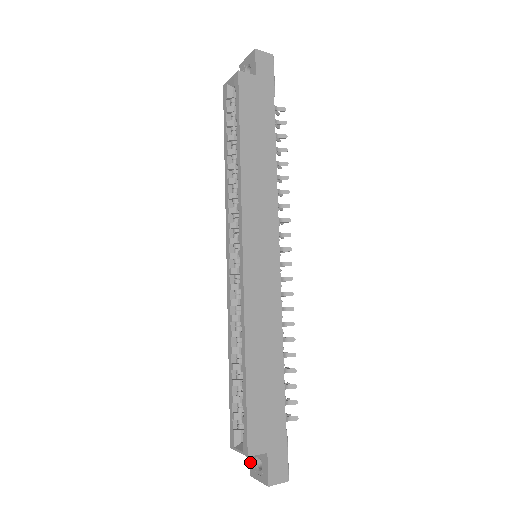
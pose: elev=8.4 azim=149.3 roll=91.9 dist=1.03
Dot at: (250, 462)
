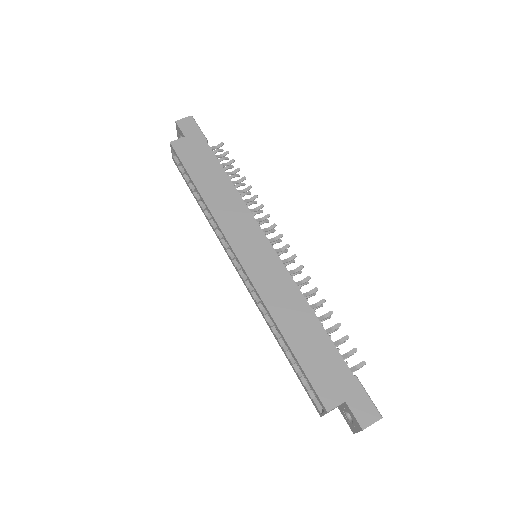
Dot at: occluded
